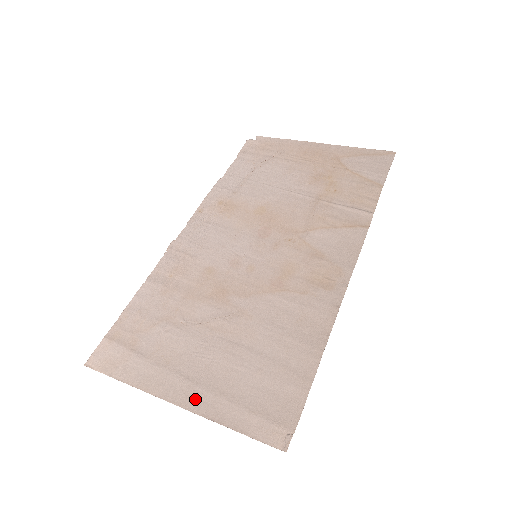
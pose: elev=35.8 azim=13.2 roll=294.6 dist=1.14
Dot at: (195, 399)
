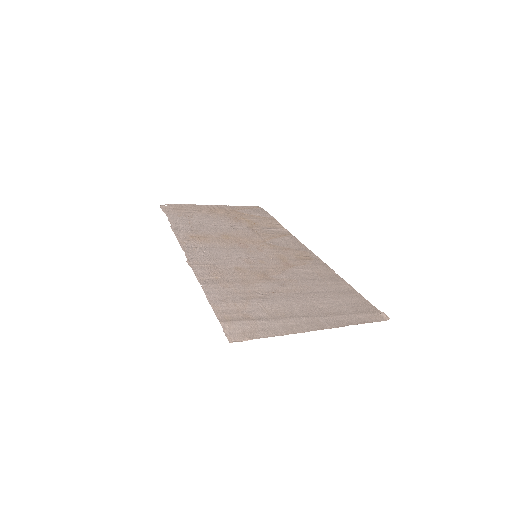
Dot at: (325, 323)
